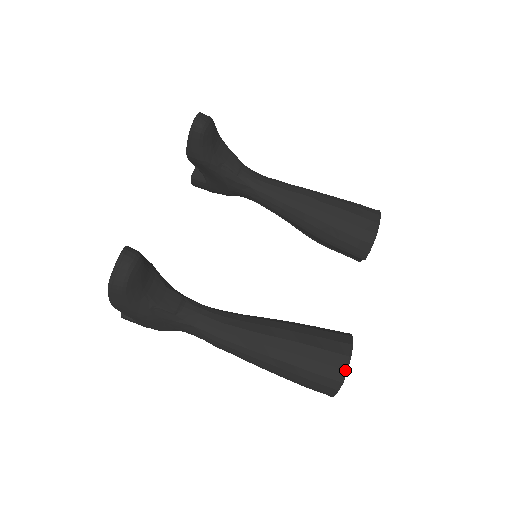
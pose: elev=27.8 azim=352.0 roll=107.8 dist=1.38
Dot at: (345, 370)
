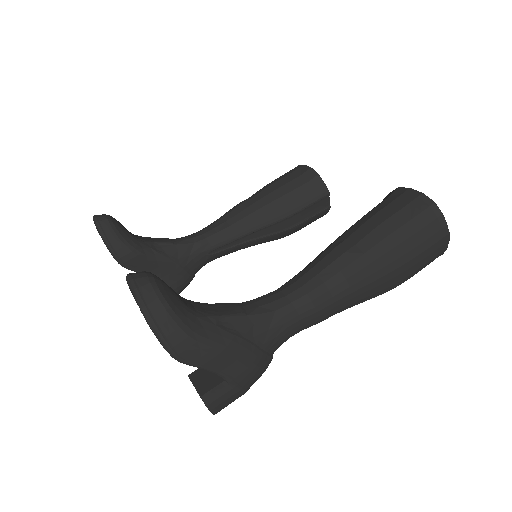
Dot at: (421, 194)
